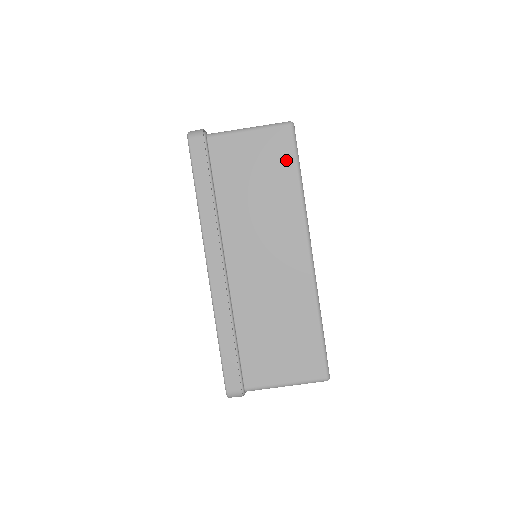
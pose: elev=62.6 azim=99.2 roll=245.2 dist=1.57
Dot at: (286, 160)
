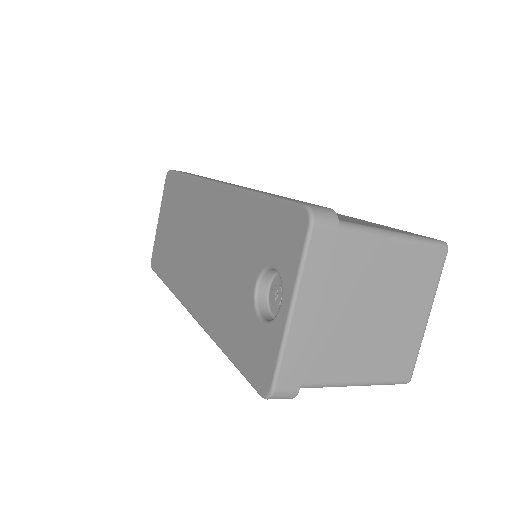
Dot at: occluded
